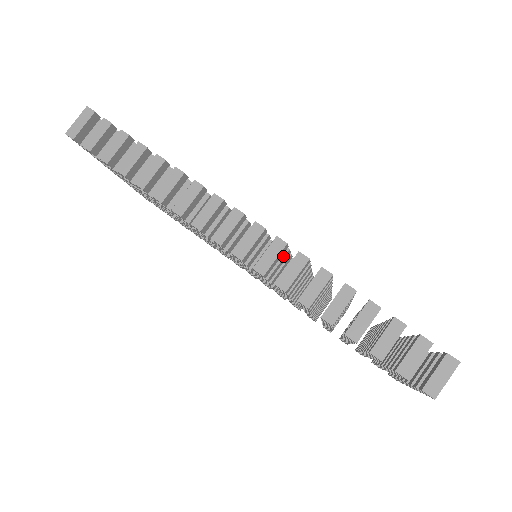
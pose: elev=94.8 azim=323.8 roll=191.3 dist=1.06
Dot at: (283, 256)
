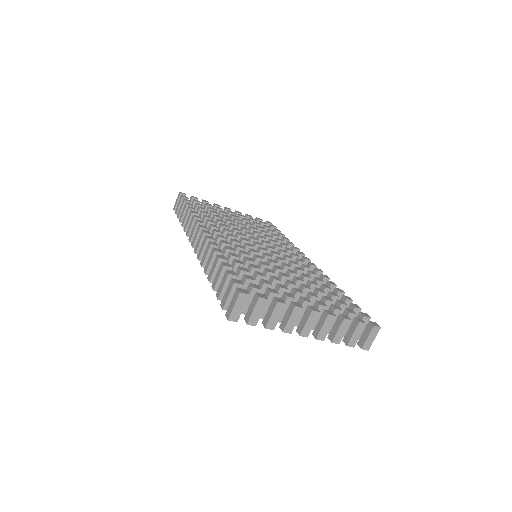
Dot at: (220, 248)
